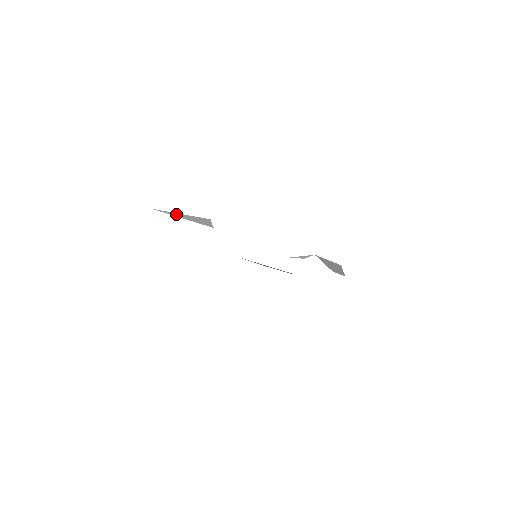
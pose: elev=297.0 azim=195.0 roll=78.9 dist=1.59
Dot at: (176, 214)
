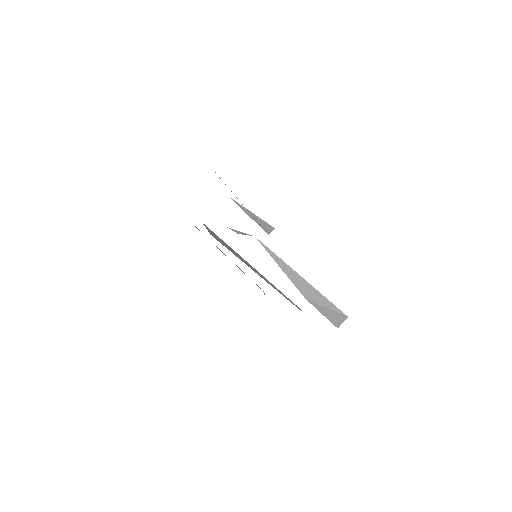
Dot at: (245, 209)
